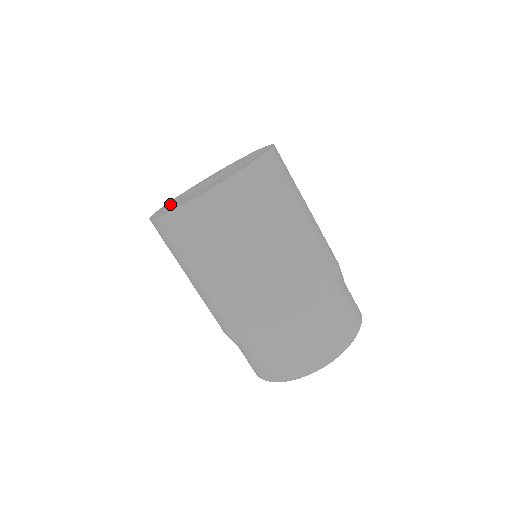
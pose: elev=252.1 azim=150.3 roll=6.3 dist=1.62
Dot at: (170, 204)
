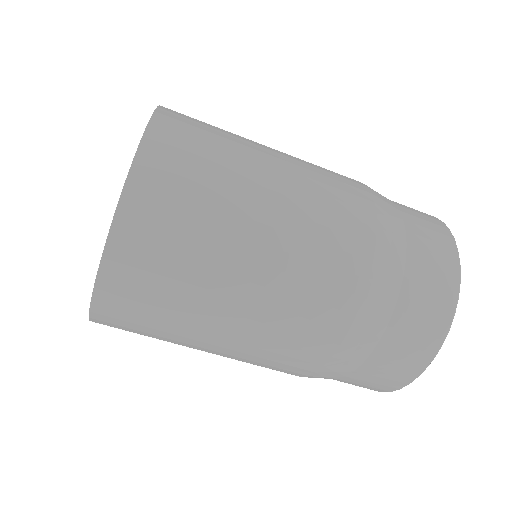
Dot at: occluded
